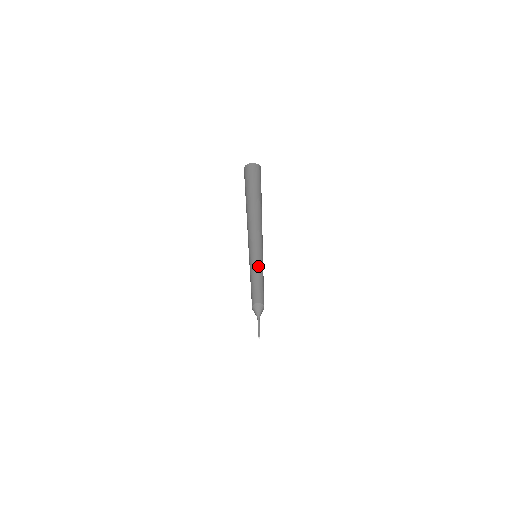
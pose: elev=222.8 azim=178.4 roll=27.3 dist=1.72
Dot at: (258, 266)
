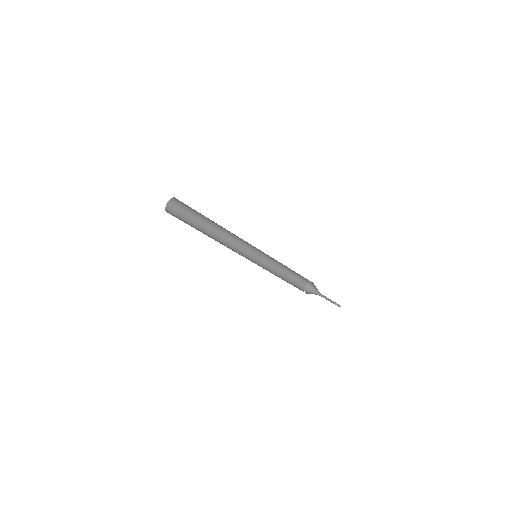
Dot at: occluded
